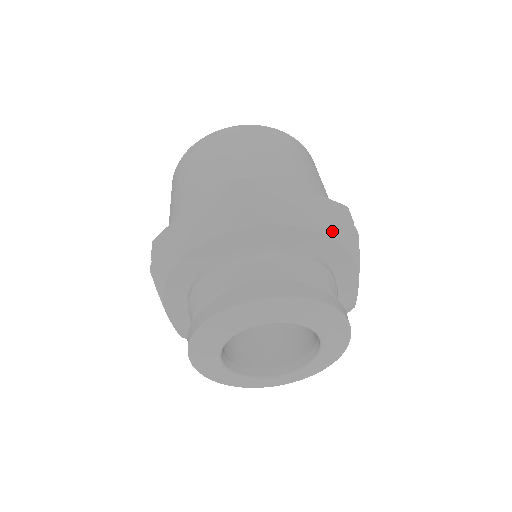
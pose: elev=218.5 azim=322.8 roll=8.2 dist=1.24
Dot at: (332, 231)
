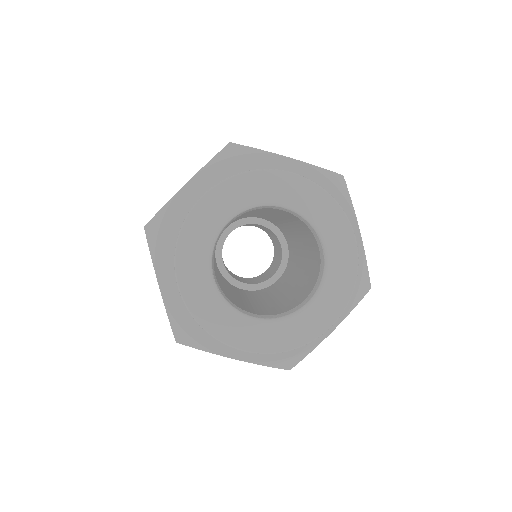
Dot at: (365, 259)
